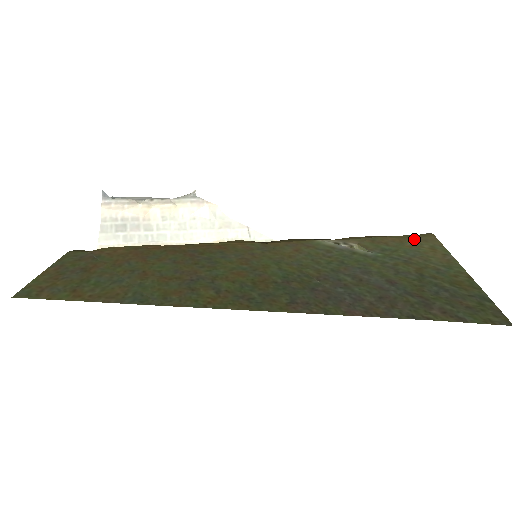
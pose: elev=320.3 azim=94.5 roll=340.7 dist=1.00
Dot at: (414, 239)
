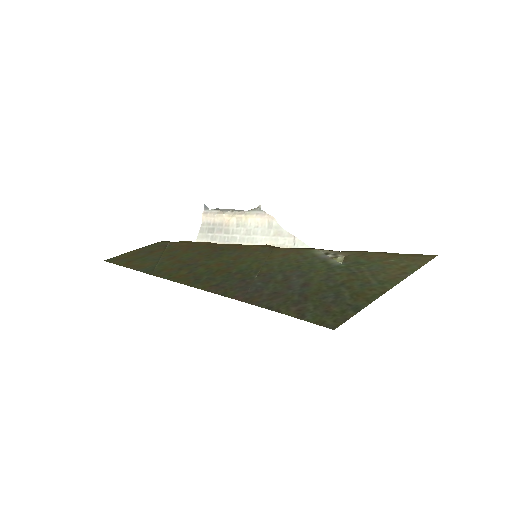
Dot at: (404, 257)
